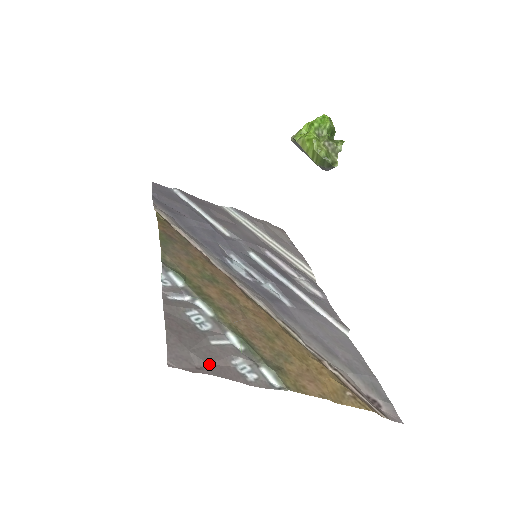
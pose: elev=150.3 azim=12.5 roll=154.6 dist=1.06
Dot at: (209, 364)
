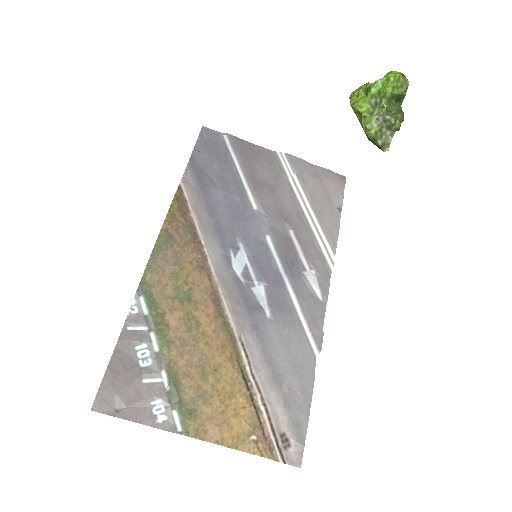
Dot at: (128, 407)
